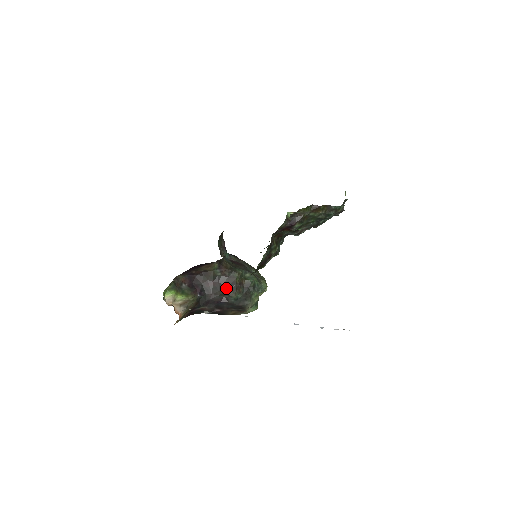
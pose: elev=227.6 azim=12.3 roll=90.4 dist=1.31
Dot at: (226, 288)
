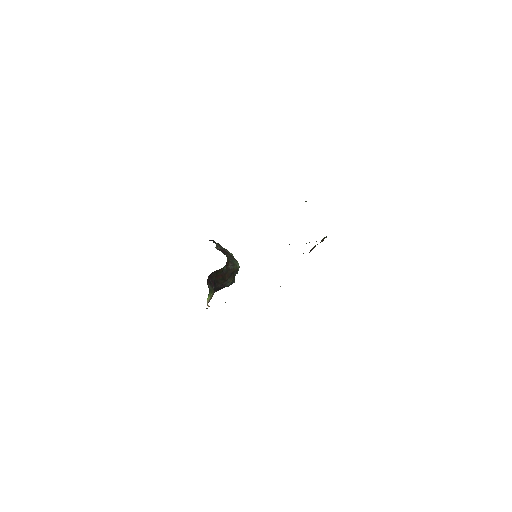
Dot at: (228, 277)
